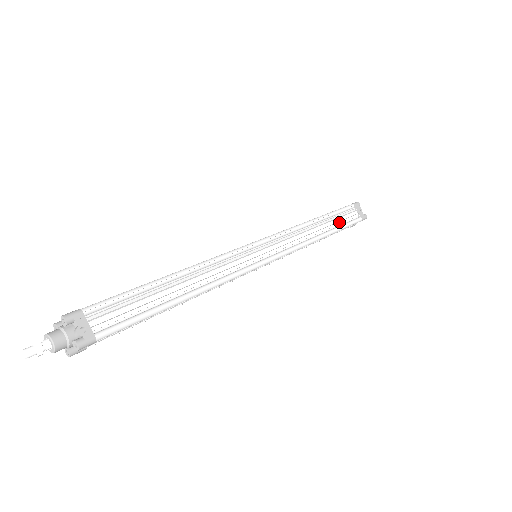
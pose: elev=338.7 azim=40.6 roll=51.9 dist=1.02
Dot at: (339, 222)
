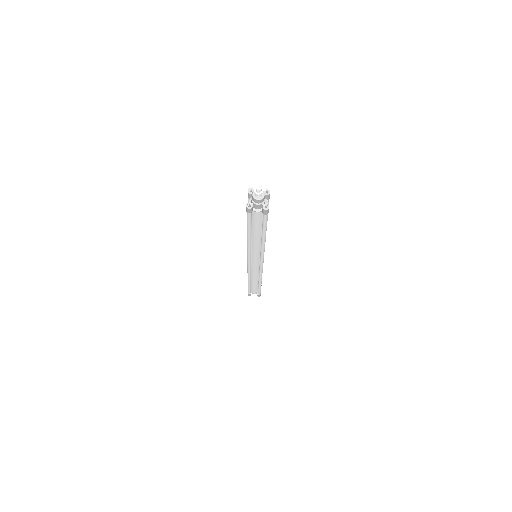
Dot at: occluded
